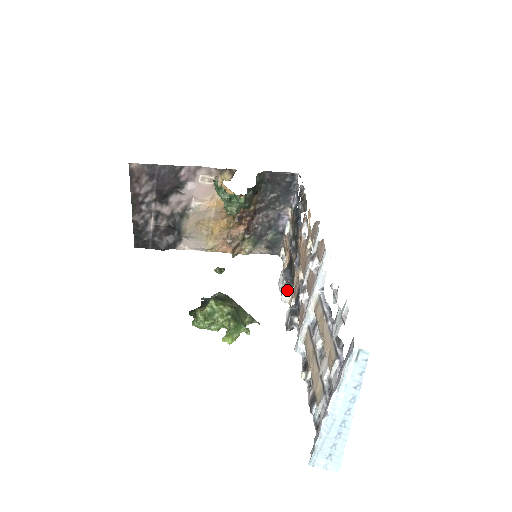
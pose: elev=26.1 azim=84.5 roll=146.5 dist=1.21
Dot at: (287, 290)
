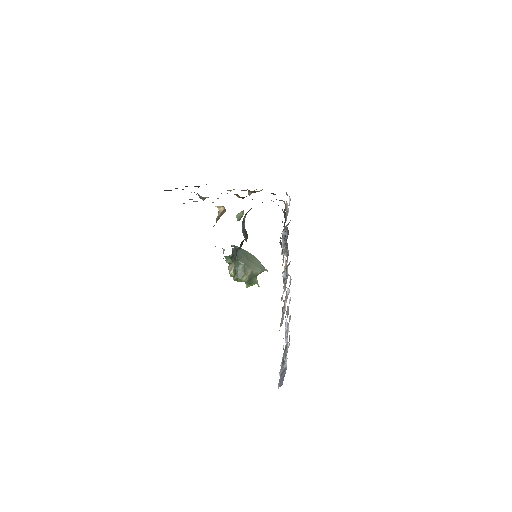
Dot at: (284, 255)
